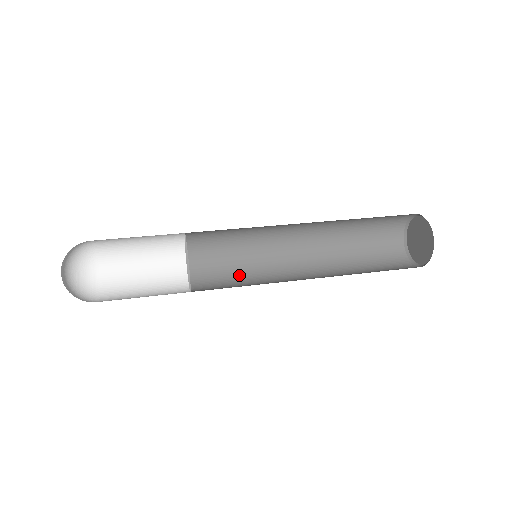
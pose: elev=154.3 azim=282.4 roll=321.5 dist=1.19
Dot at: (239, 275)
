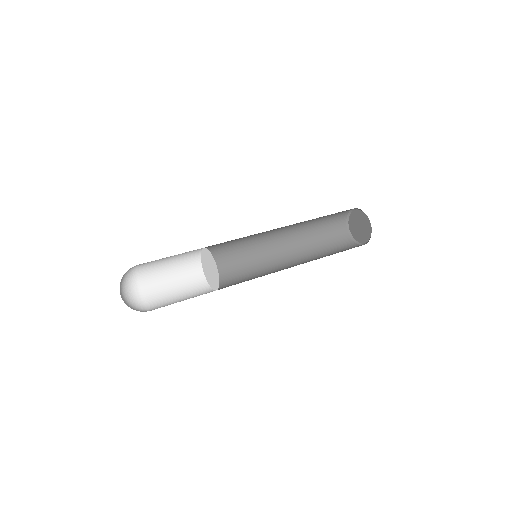
Dot at: (245, 276)
